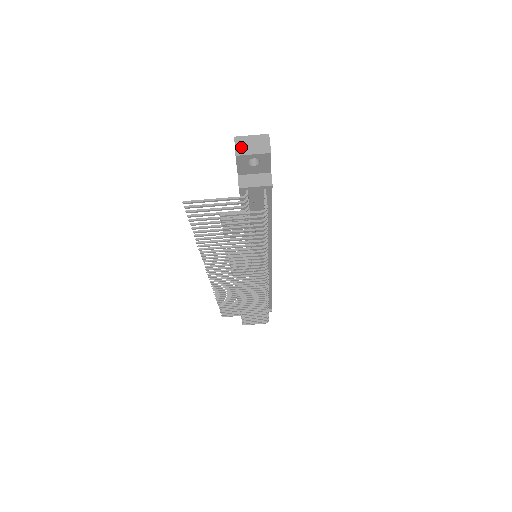
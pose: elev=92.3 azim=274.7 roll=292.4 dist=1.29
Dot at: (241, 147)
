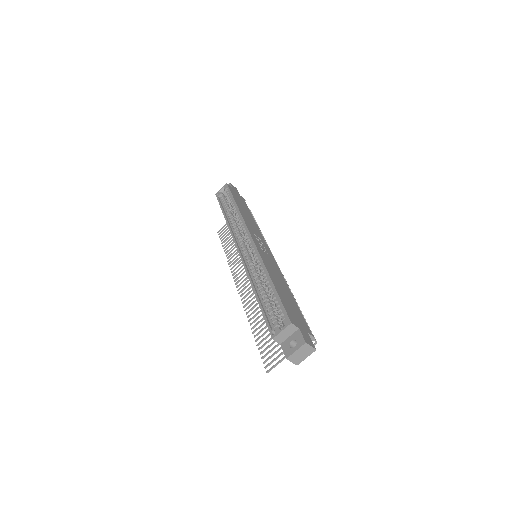
Dot at: (296, 360)
